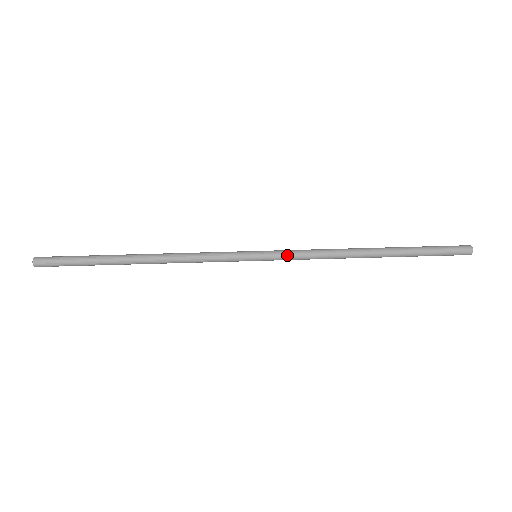
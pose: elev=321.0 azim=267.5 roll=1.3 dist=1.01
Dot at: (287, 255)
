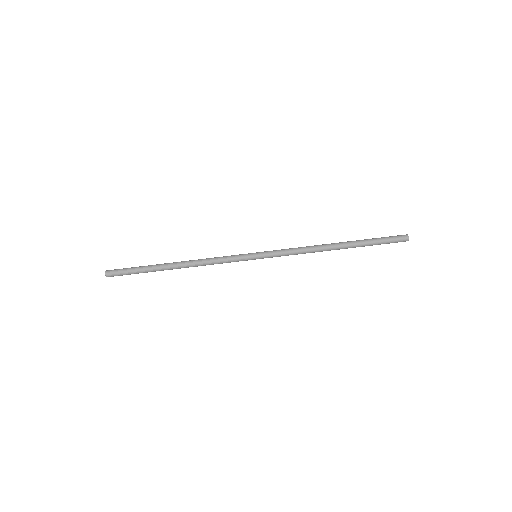
Dot at: (278, 256)
